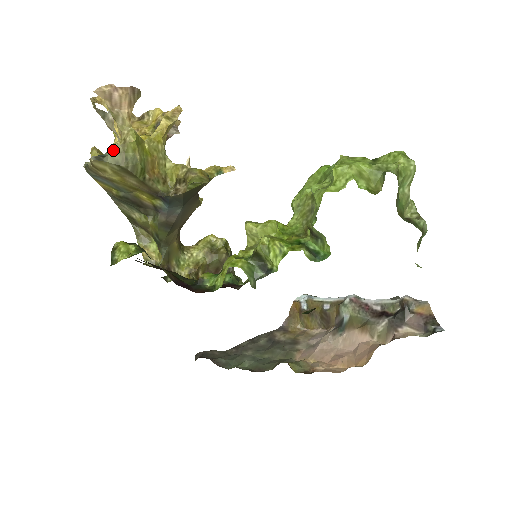
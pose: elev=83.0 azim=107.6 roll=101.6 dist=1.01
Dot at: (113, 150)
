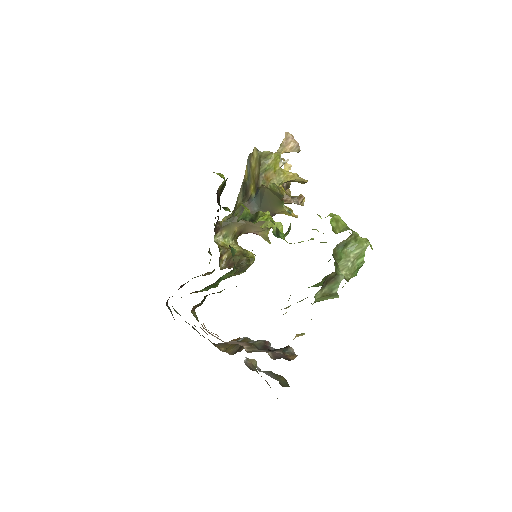
Dot at: (266, 152)
